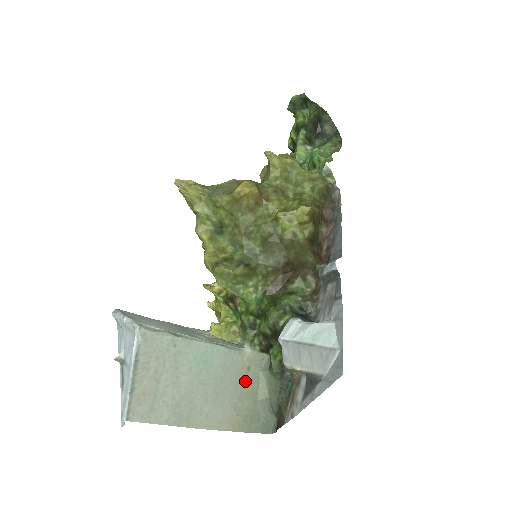
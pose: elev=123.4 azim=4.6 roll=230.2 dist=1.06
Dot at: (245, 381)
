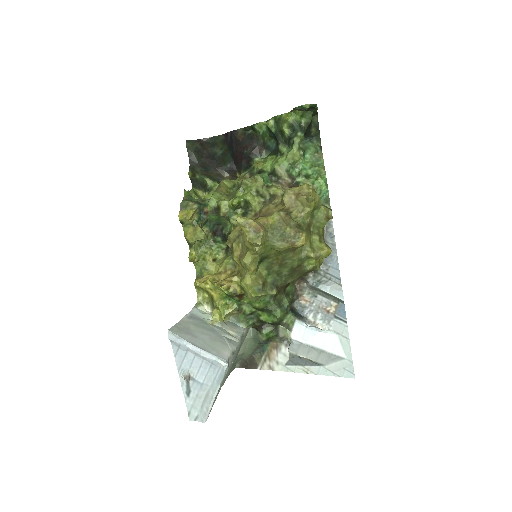
Dot at: occluded
